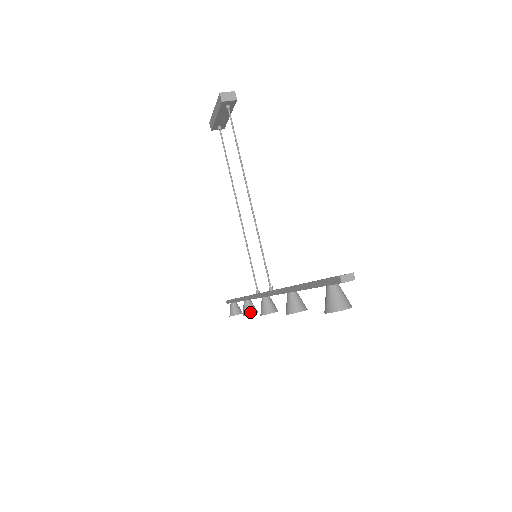
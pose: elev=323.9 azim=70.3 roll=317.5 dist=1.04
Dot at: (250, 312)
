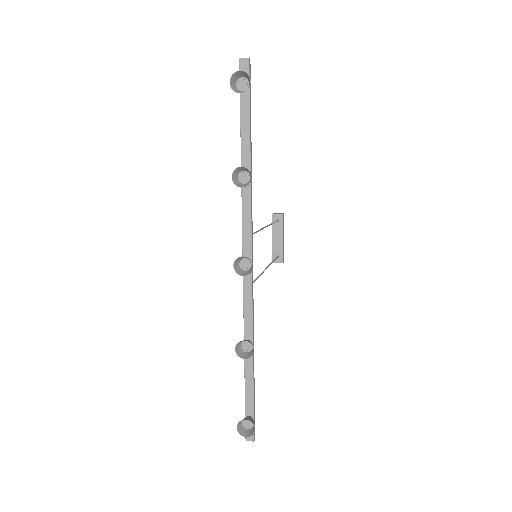
Dot at: (243, 340)
